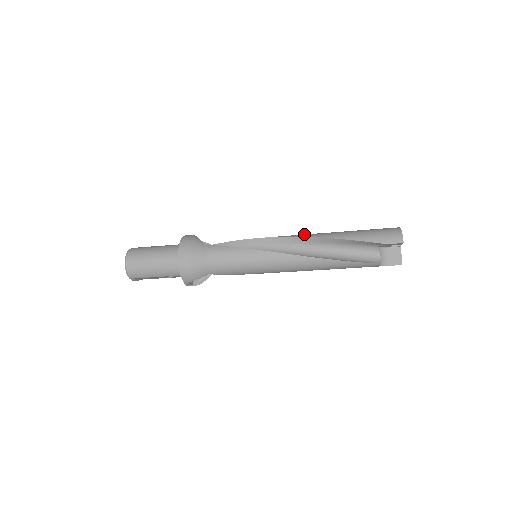
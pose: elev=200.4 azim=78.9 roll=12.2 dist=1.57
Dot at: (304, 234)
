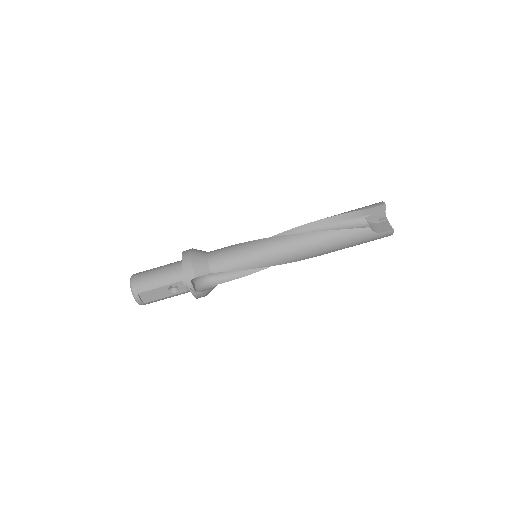
Dot at: occluded
